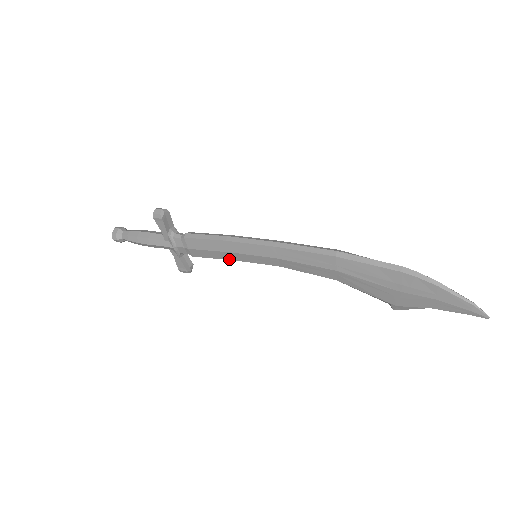
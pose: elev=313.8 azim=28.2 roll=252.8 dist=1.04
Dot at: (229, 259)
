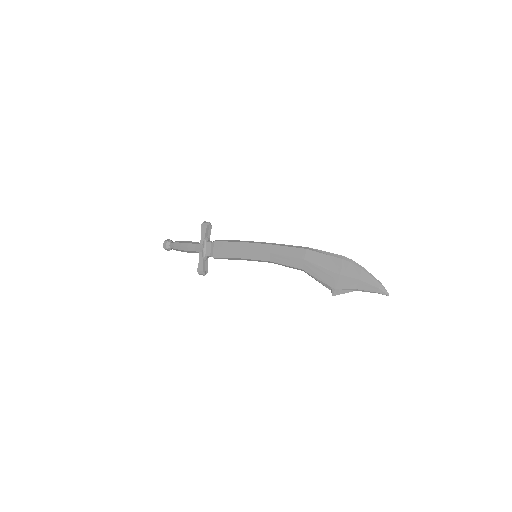
Dot at: (237, 258)
